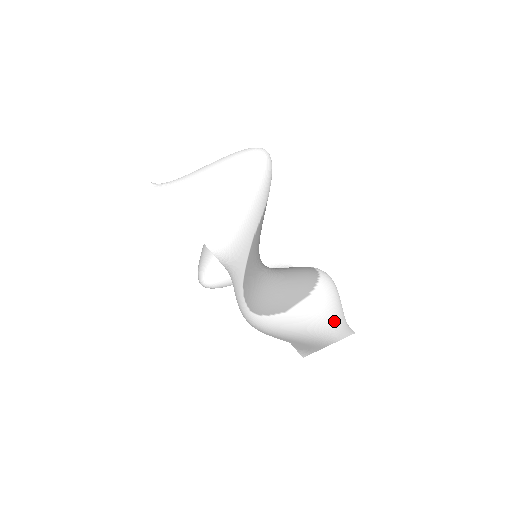
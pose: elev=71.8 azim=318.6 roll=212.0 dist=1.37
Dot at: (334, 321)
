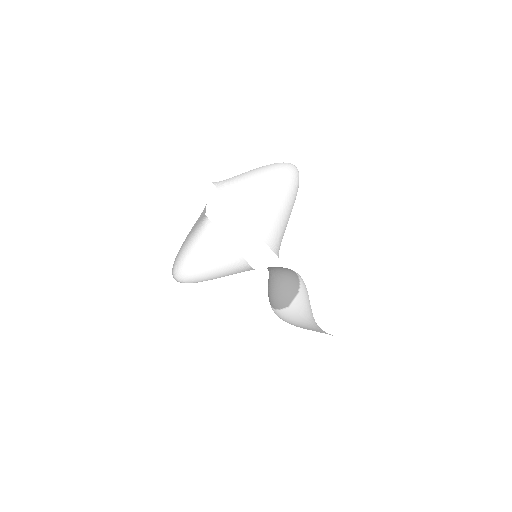
Dot at: occluded
